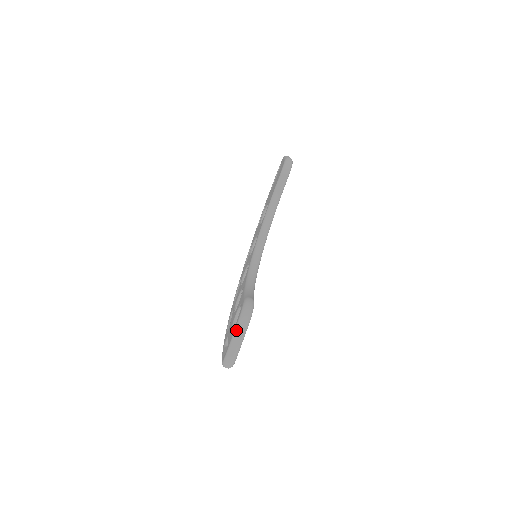
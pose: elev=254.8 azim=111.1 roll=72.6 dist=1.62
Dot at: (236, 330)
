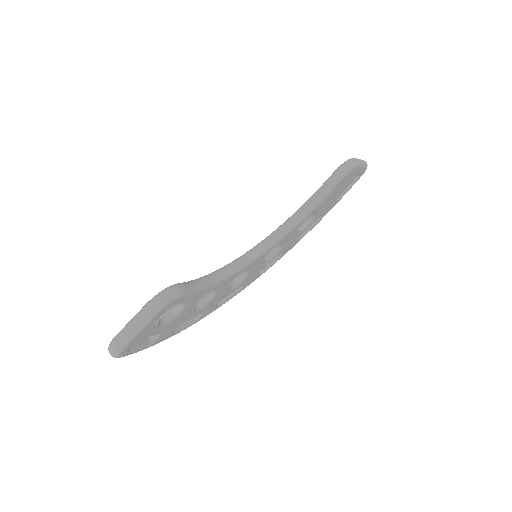
Dot at: (137, 313)
